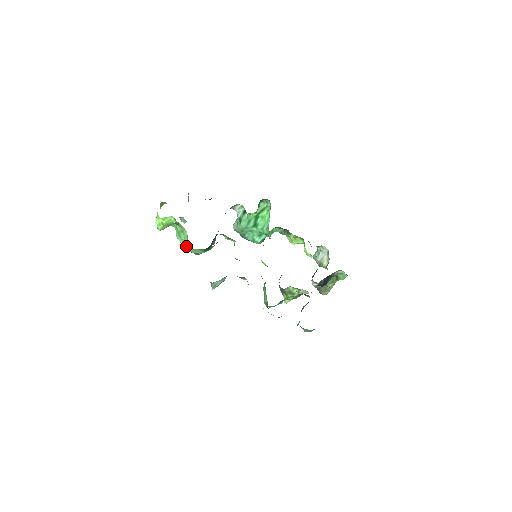
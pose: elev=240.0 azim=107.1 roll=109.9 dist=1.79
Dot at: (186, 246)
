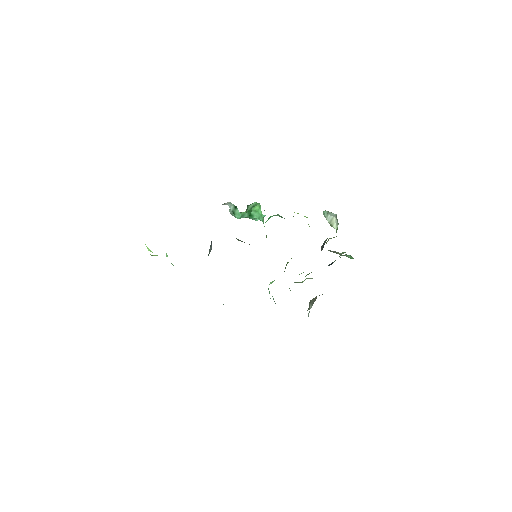
Dot at: occluded
